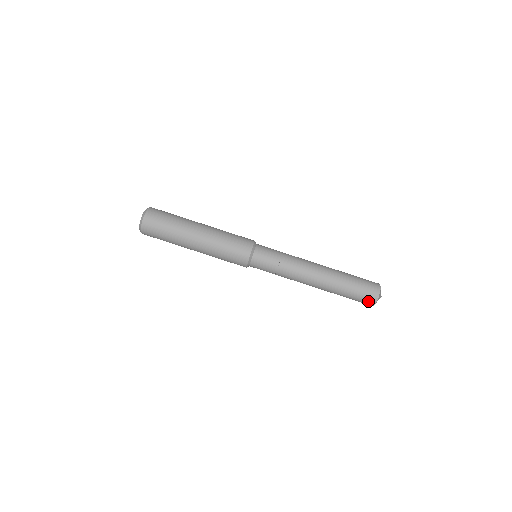
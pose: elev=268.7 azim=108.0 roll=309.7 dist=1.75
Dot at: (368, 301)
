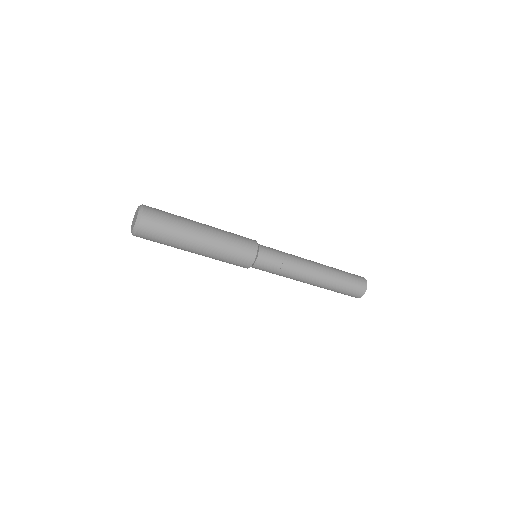
Dot at: (355, 296)
